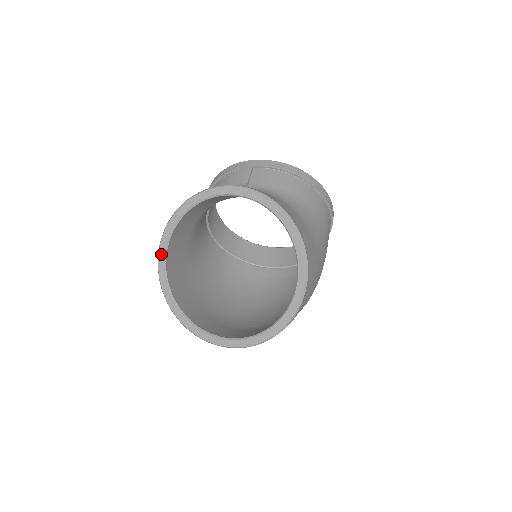
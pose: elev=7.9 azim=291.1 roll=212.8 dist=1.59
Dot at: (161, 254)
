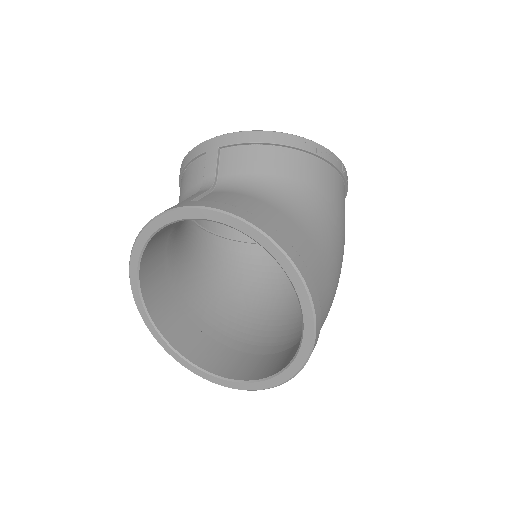
Dot at: (136, 296)
